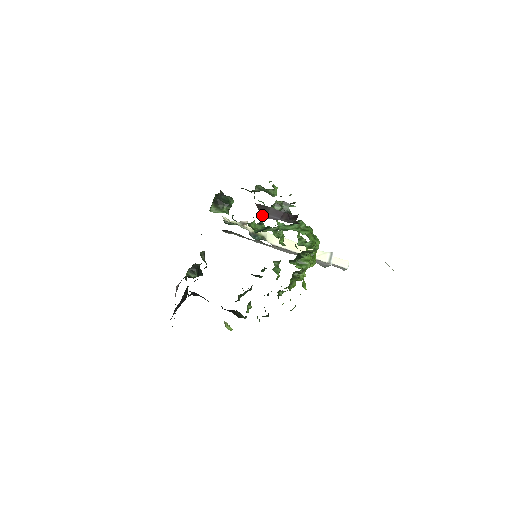
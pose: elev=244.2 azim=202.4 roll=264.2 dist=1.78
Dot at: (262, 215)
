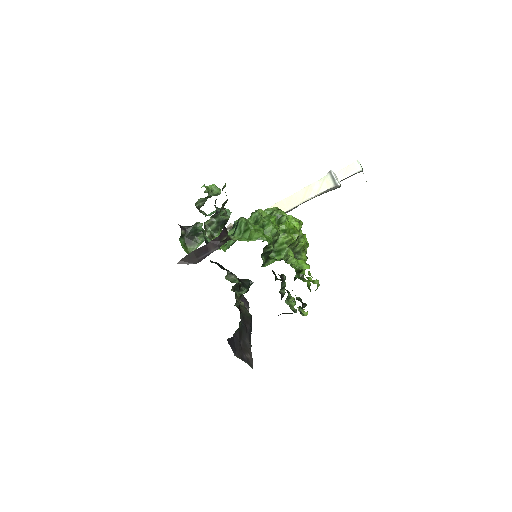
Dot at: occluded
